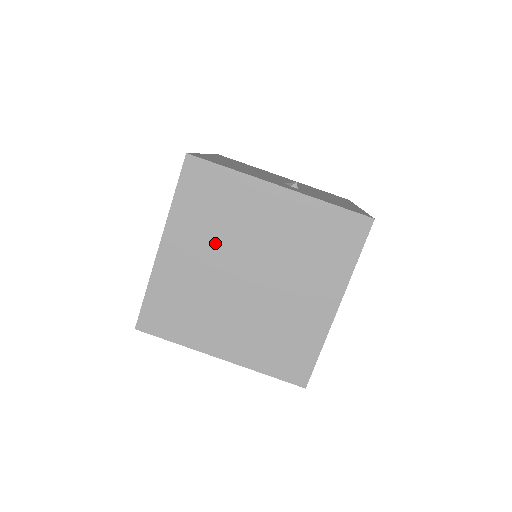
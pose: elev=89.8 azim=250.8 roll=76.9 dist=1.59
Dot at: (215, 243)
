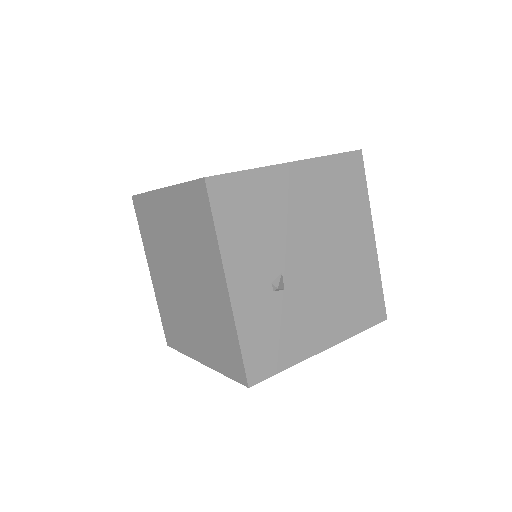
Dot at: (181, 239)
